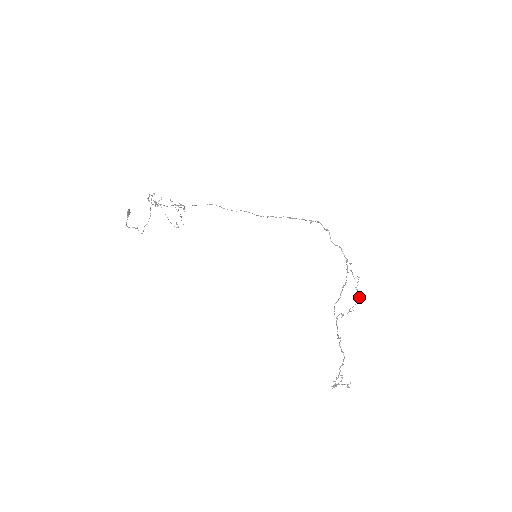
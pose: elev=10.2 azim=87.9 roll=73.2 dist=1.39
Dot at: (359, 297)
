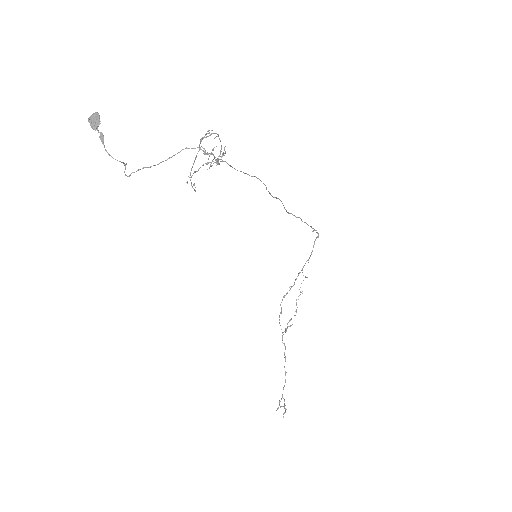
Dot at: (296, 311)
